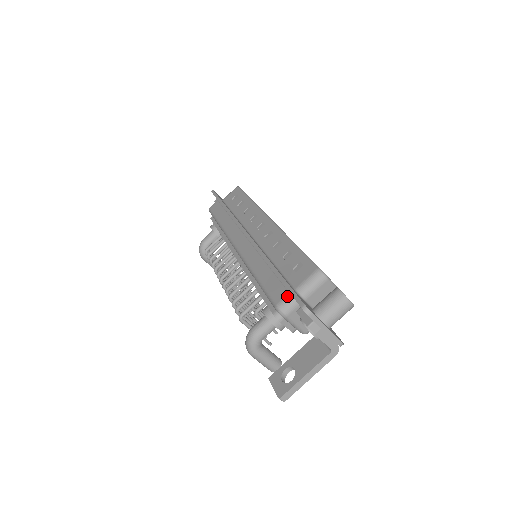
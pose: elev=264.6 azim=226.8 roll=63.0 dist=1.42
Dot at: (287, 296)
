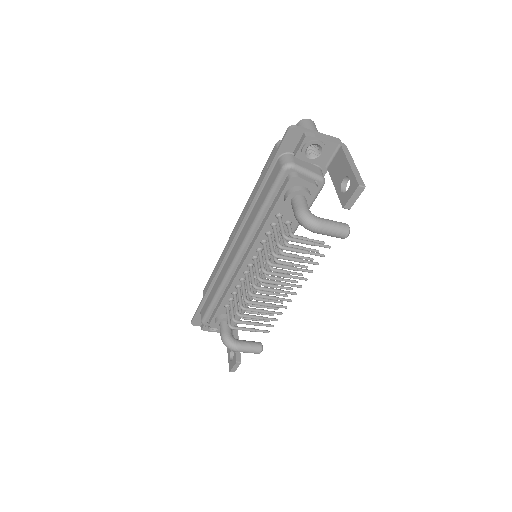
Dot at: (279, 159)
